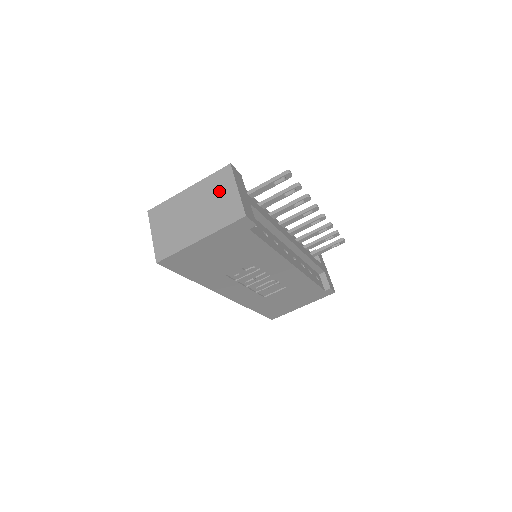
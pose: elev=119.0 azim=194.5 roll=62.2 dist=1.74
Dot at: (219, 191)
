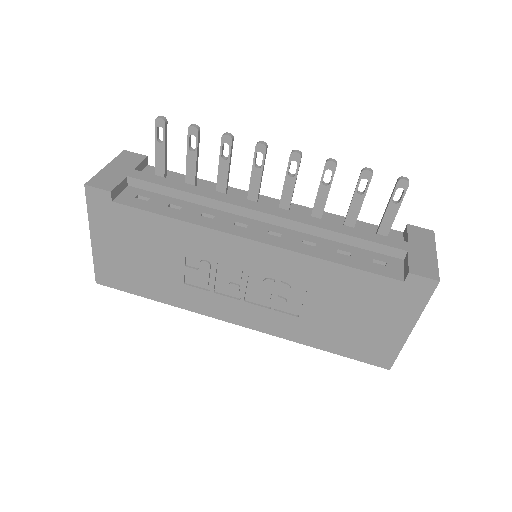
Dot at: occluded
